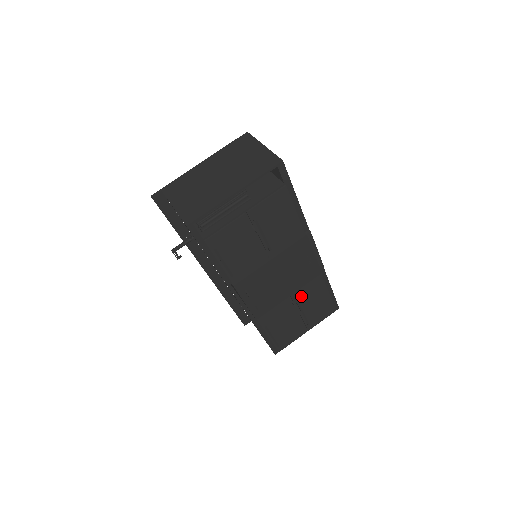
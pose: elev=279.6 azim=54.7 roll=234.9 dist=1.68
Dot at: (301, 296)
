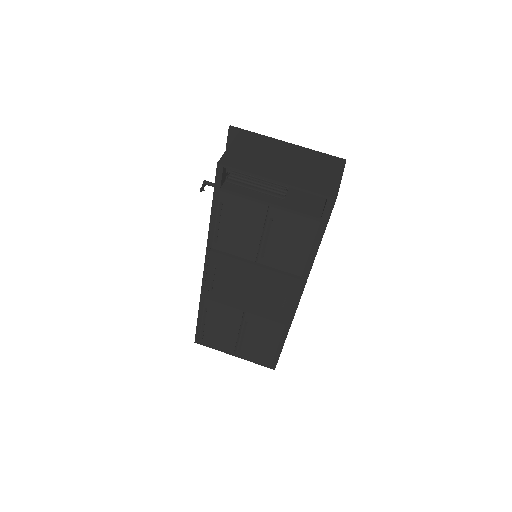
Dot at: (254, 323)
